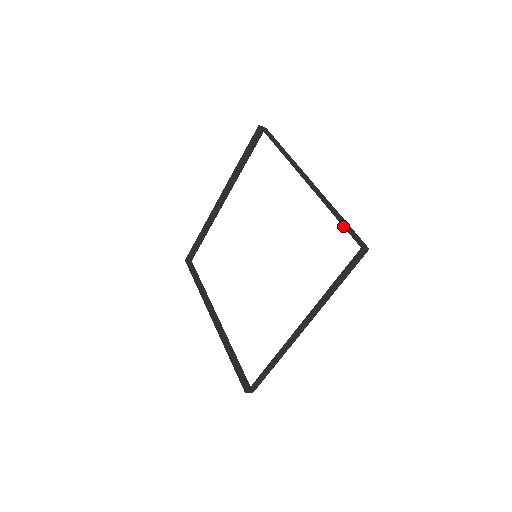
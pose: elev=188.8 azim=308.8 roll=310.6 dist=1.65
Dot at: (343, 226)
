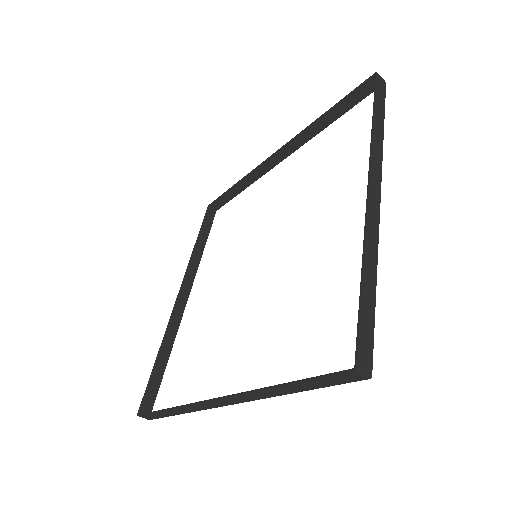
Dot at: (359, 306)
